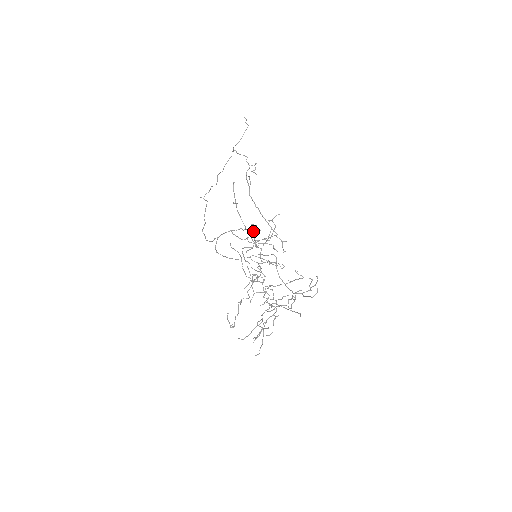
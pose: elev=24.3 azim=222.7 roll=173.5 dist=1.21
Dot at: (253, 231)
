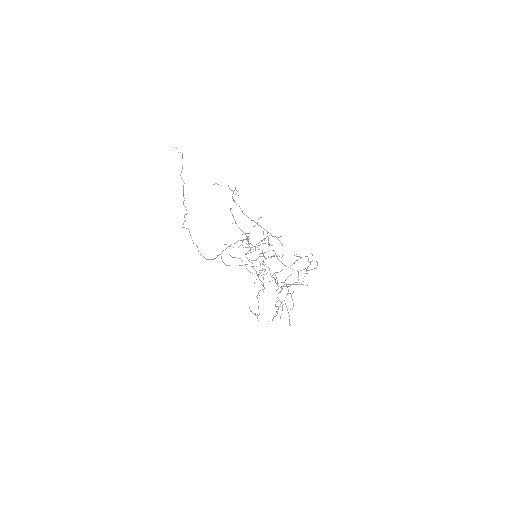
Dot at: occluded
